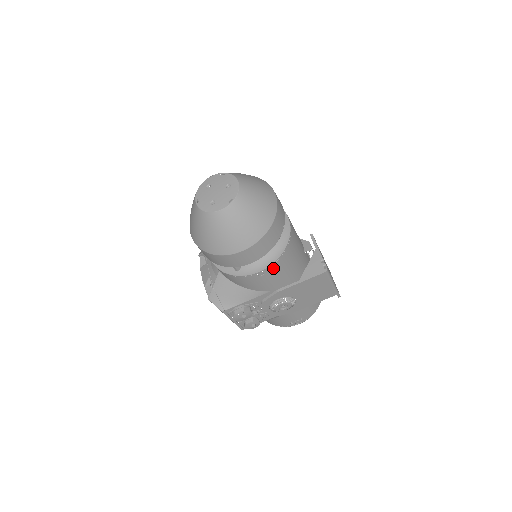
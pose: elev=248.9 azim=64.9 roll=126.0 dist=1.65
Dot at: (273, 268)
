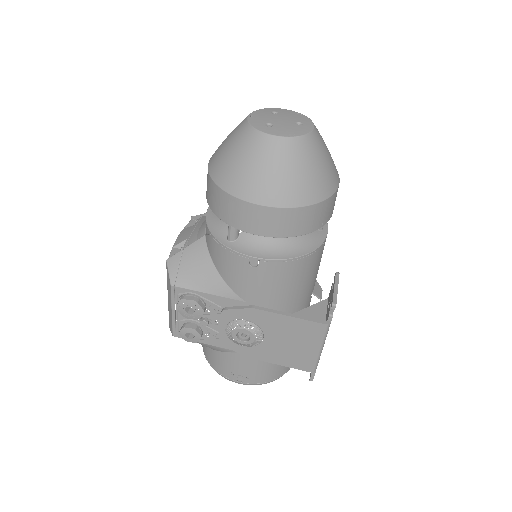
Dot at: (273, 268)
